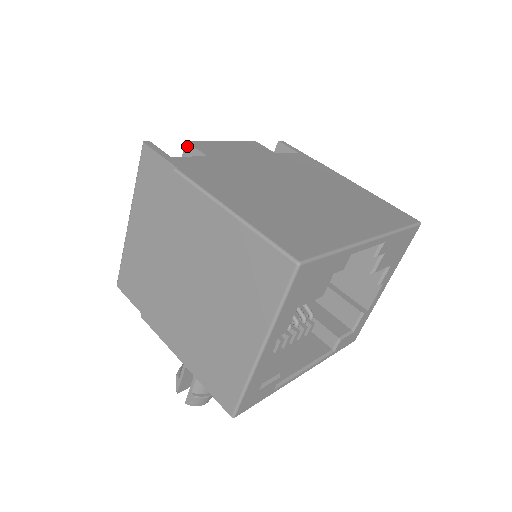
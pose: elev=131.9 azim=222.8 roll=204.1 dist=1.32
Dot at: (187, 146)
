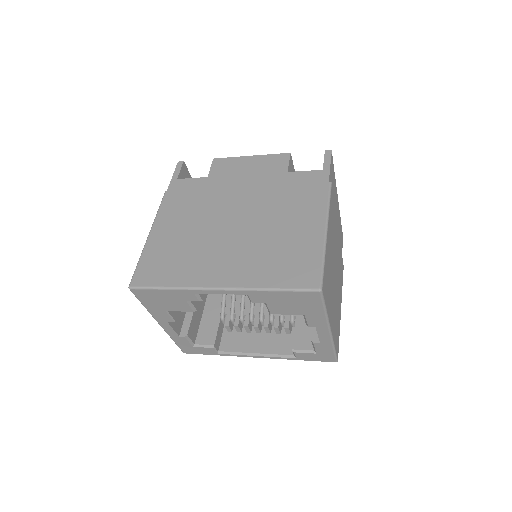
Dot at: (213, 163)
